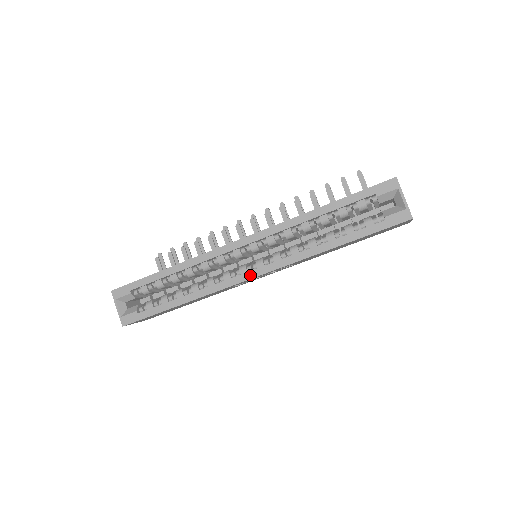
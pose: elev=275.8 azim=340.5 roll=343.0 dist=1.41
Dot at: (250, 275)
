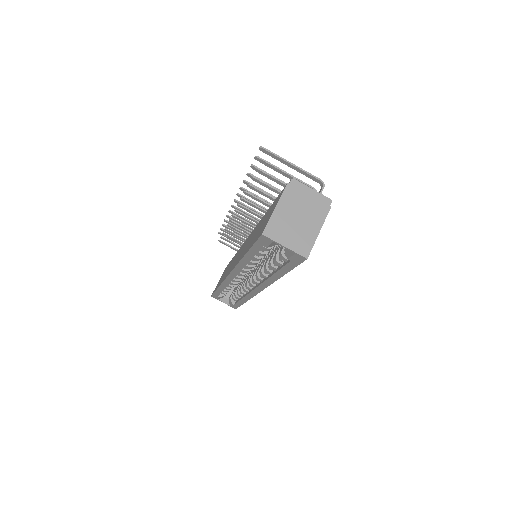
Dot at: (257, 291)
